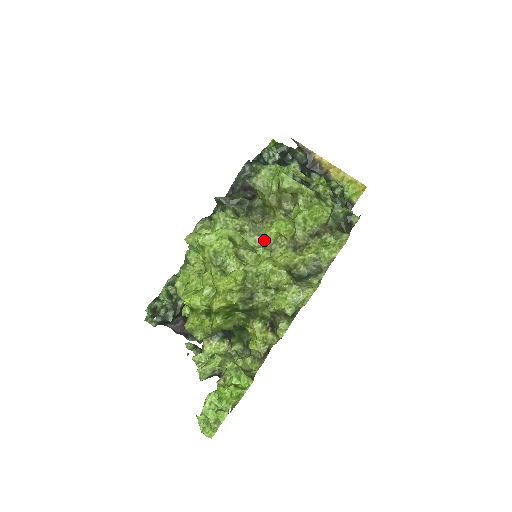
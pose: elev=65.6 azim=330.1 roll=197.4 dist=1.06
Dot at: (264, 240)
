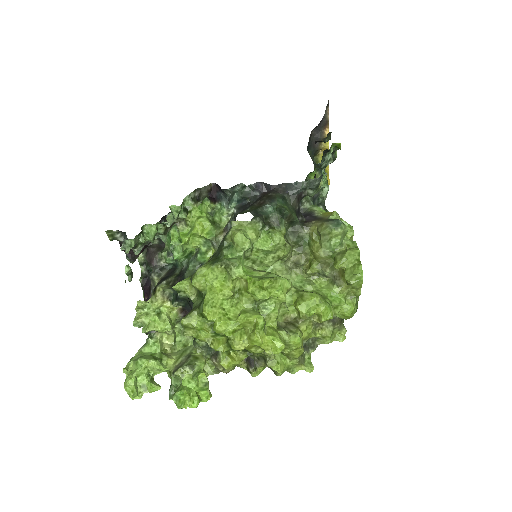
Dot at: (305, 309)
